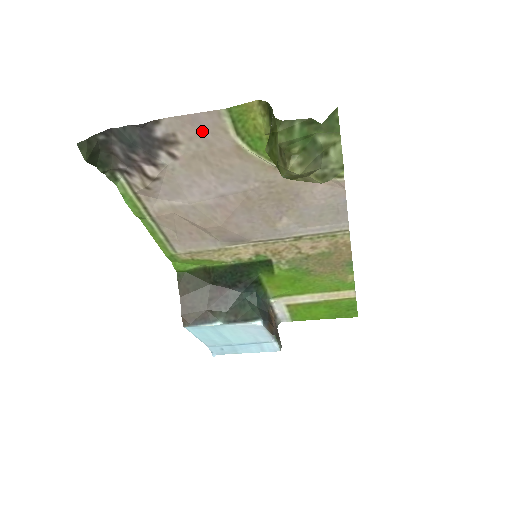
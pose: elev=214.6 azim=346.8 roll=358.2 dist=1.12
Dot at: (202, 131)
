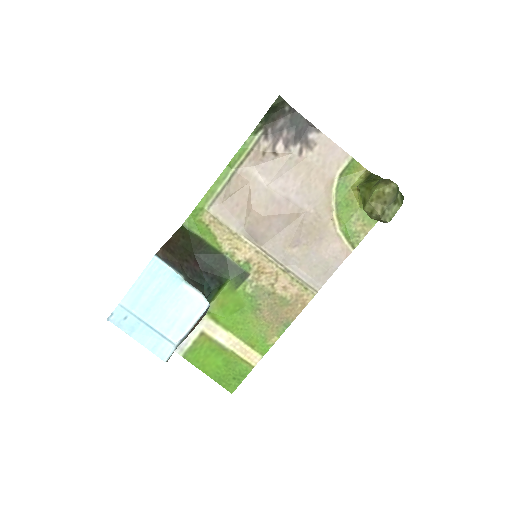
Dot at: (329, 156)
